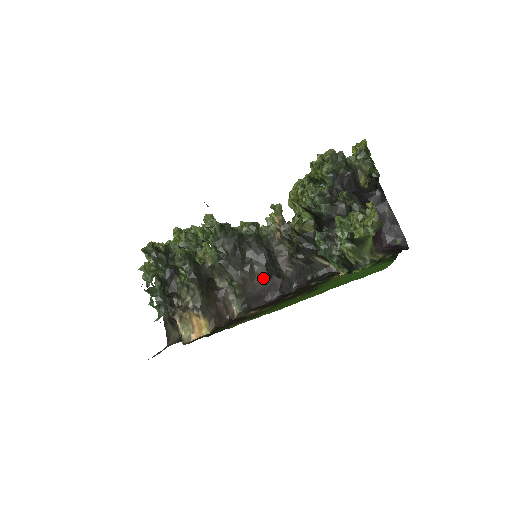
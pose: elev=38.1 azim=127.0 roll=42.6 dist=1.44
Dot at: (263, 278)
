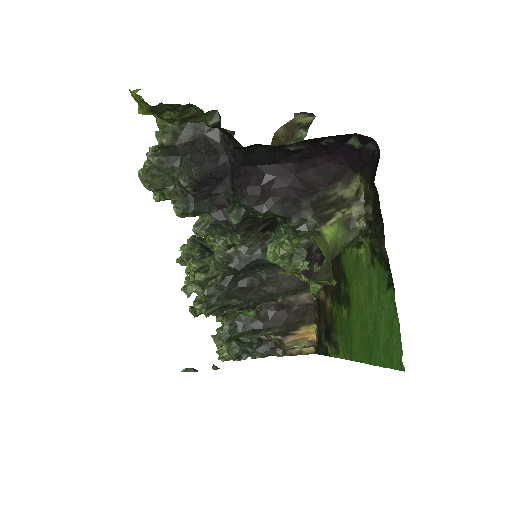
Dot at: occluded
